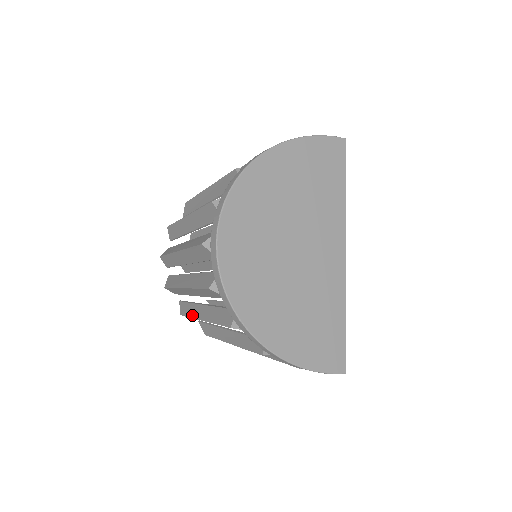
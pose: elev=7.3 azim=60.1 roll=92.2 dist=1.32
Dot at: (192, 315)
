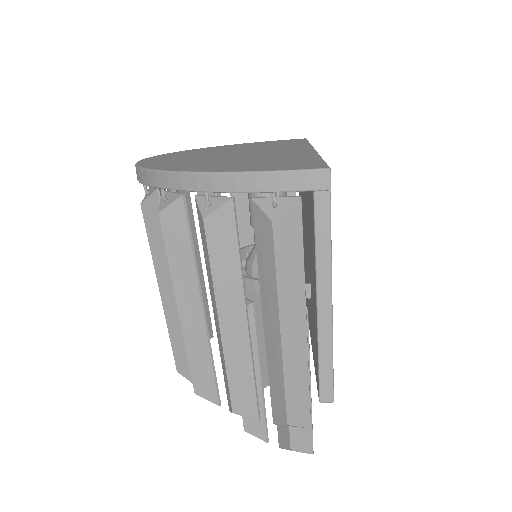
Dot at: (185, 345)
